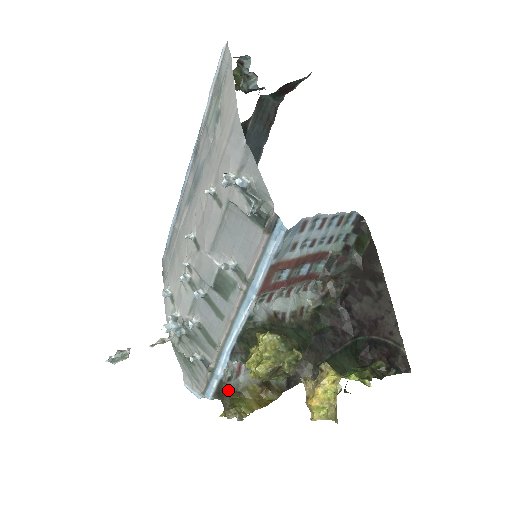
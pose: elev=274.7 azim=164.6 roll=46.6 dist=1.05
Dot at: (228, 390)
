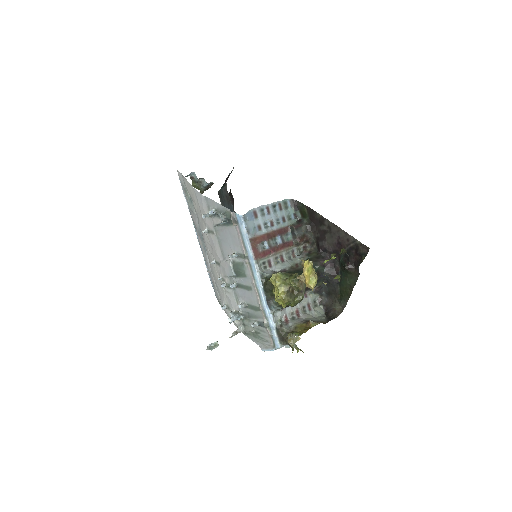
Dot at: (285, 333)
